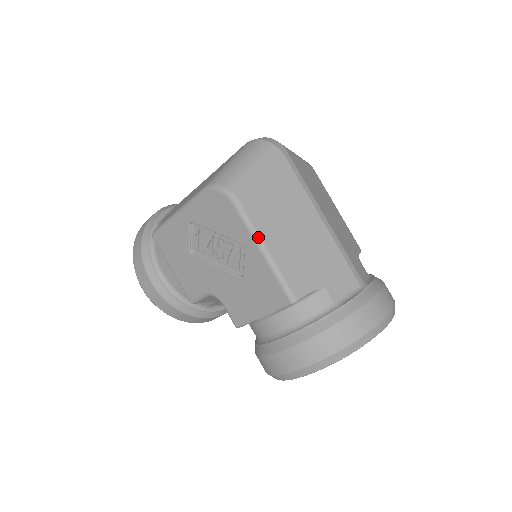
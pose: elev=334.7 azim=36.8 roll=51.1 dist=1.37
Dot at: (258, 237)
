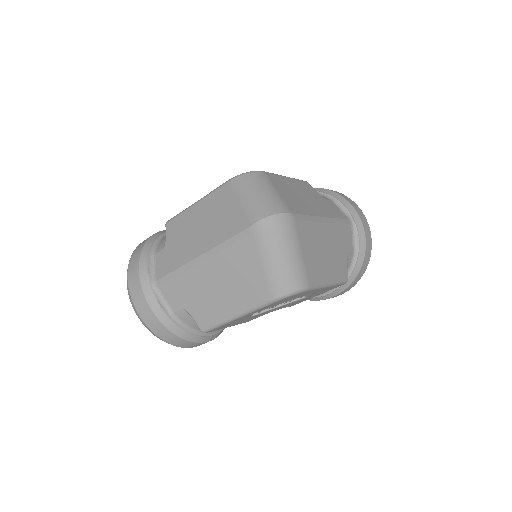
Dot at: (325, 285)
